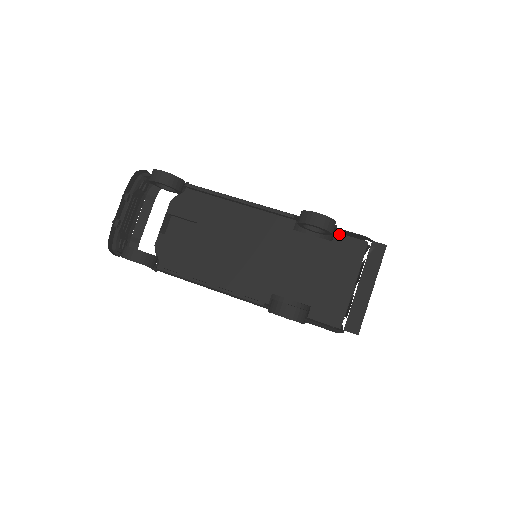
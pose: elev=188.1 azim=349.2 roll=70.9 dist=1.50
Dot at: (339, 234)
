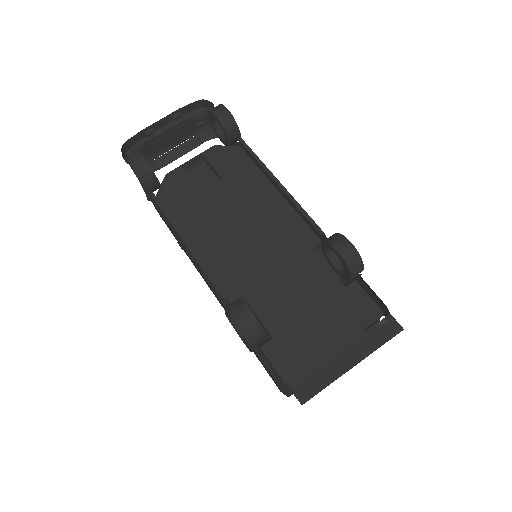
Dot at: (358, 285)
